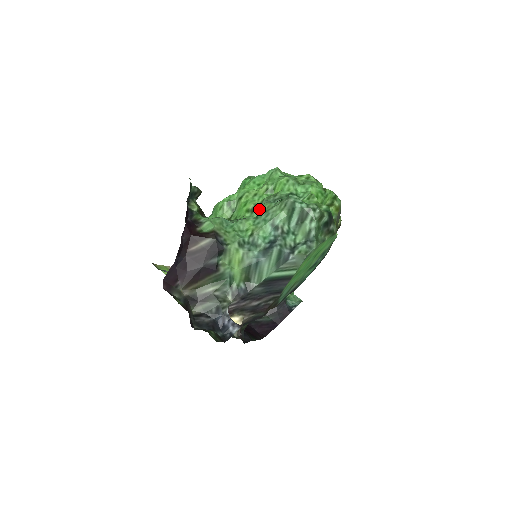
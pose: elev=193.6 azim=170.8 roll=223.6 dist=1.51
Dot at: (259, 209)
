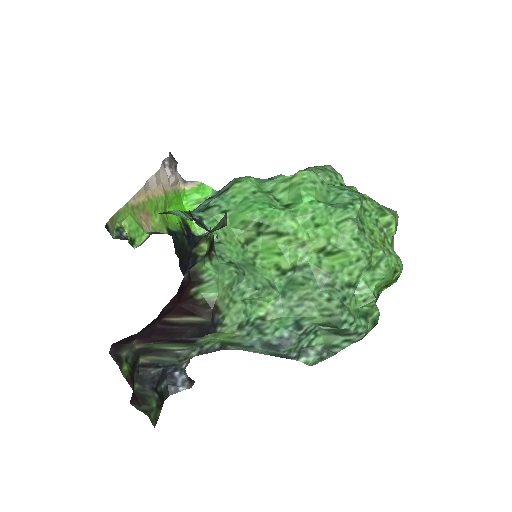
Dot at: (294, 274)
